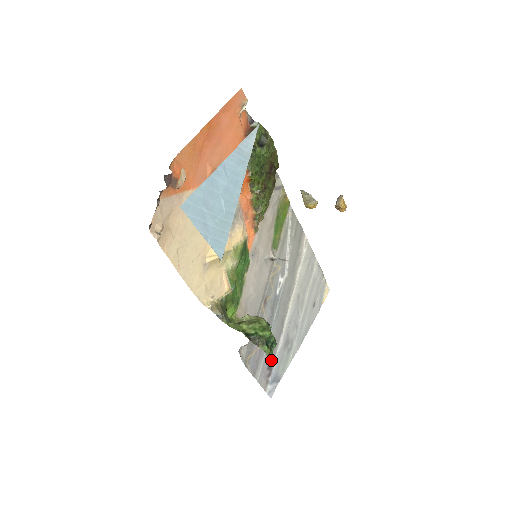
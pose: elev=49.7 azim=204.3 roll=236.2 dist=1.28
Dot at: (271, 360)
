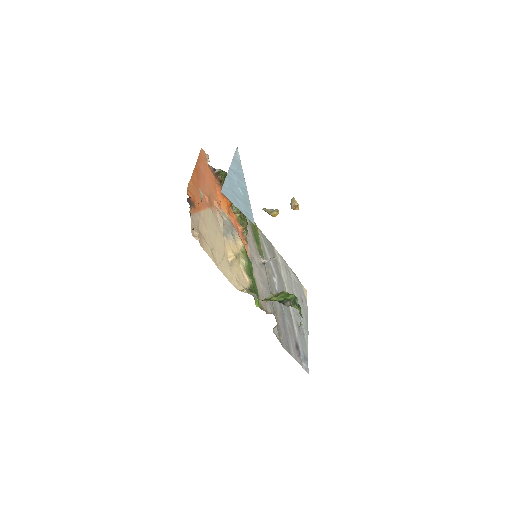
Dot at: (295, 342)
